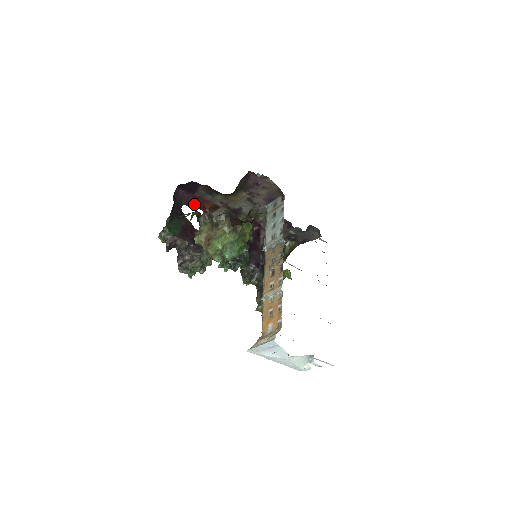
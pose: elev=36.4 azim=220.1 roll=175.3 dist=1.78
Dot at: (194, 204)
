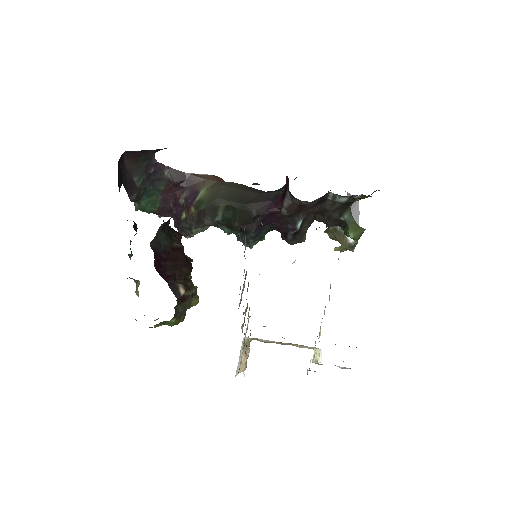
Dot at: occluded
